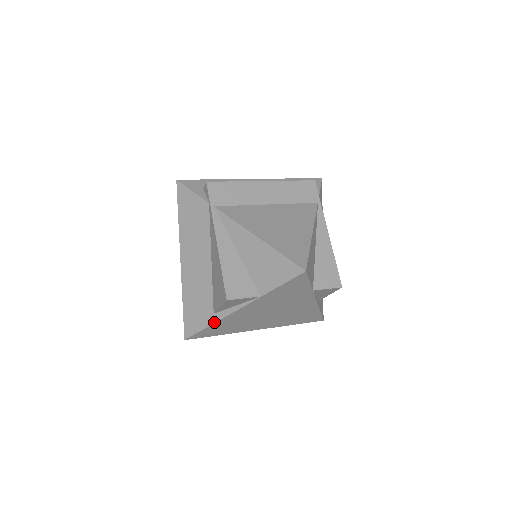
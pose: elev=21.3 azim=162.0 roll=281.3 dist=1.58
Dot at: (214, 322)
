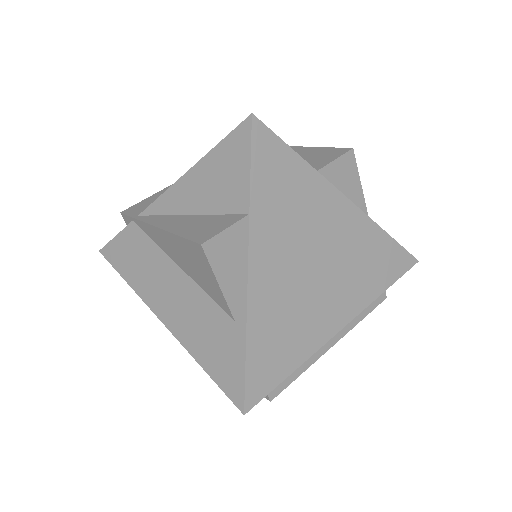
Dot at: (244, 331)
